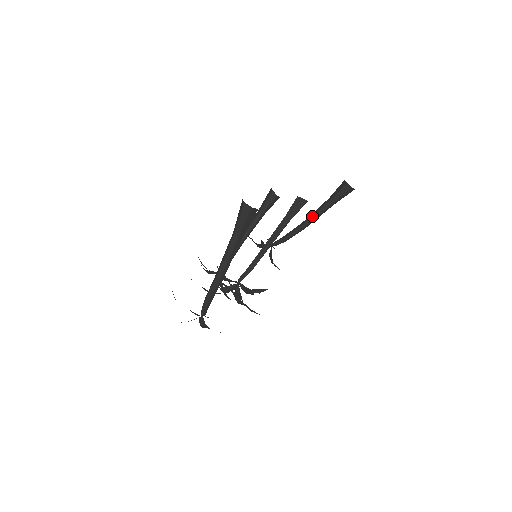
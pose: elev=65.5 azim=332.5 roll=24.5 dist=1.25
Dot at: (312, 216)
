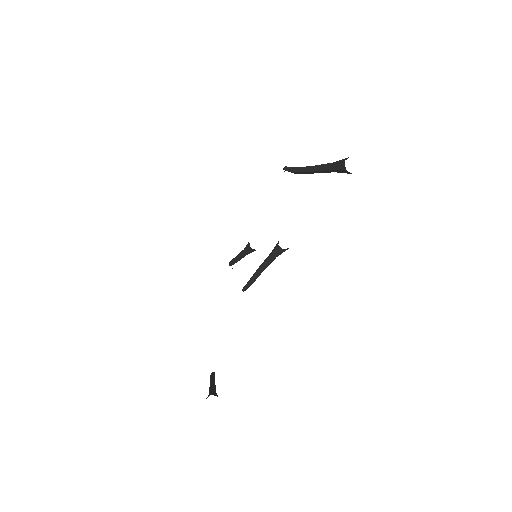
Dot at: (316, 171)
